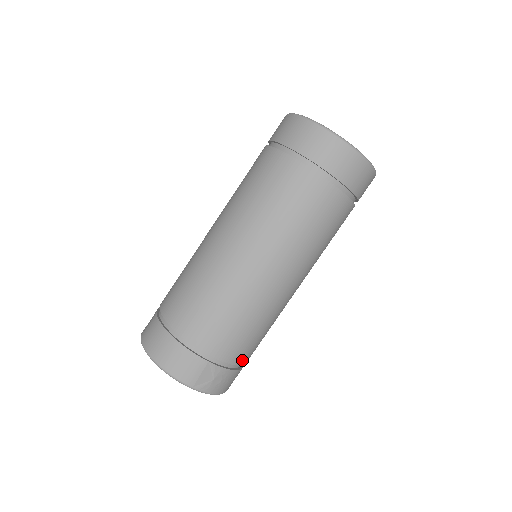
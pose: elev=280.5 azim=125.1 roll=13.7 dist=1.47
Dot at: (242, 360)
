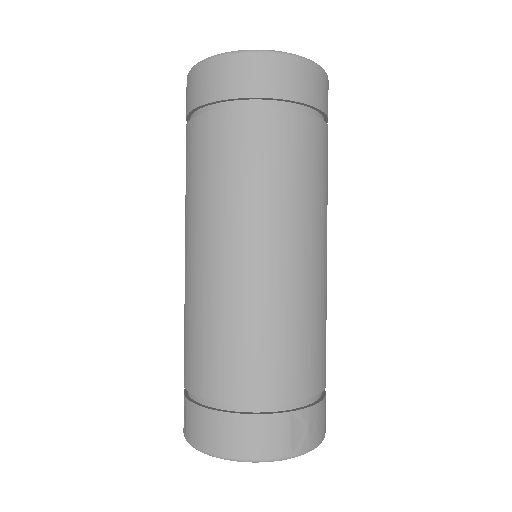
Dot at: (322, 383)
